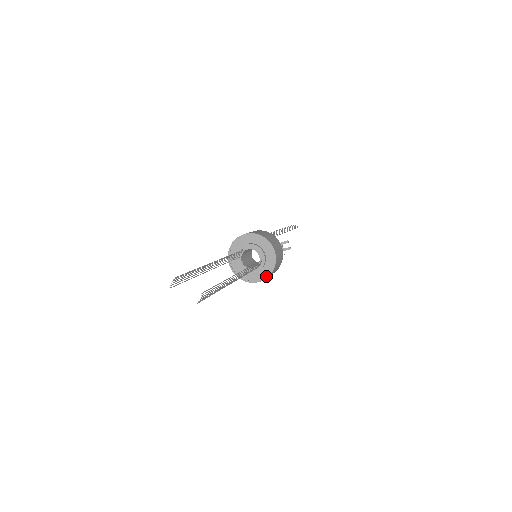
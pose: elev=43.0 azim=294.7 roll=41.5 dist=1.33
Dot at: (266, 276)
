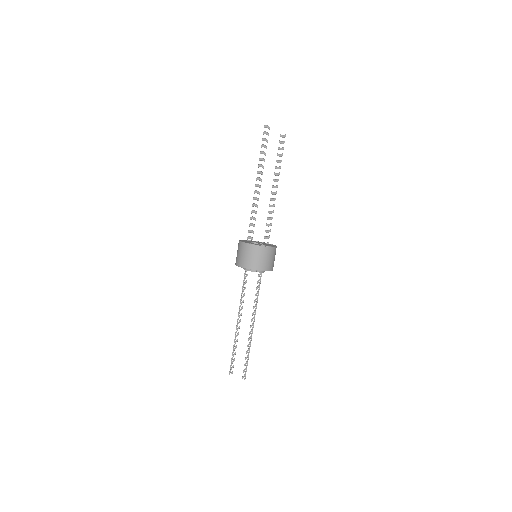
Dot at: occluded
